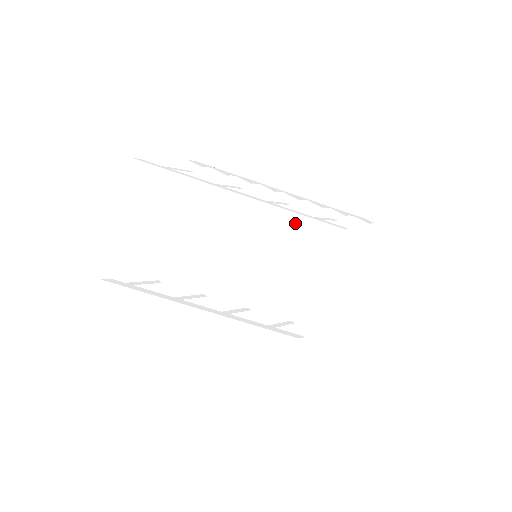
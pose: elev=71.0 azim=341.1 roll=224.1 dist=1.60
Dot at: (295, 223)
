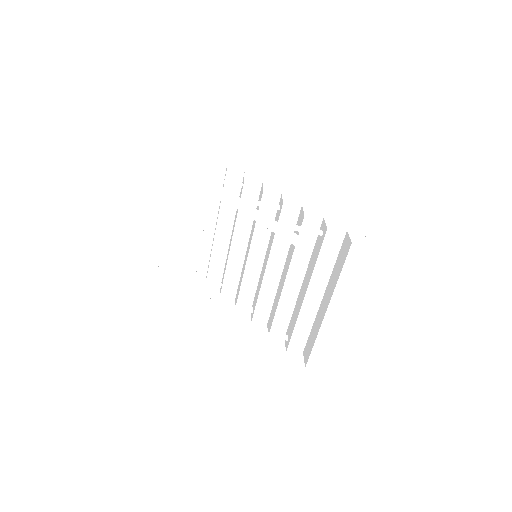
Dot at: occluded
